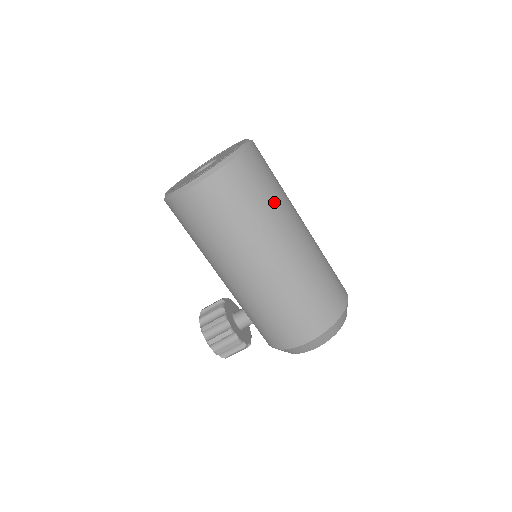
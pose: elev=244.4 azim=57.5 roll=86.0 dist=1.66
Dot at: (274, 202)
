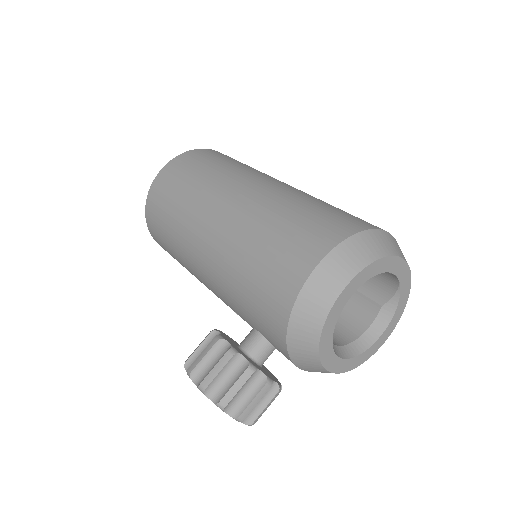
Dot at: (244, 166)
